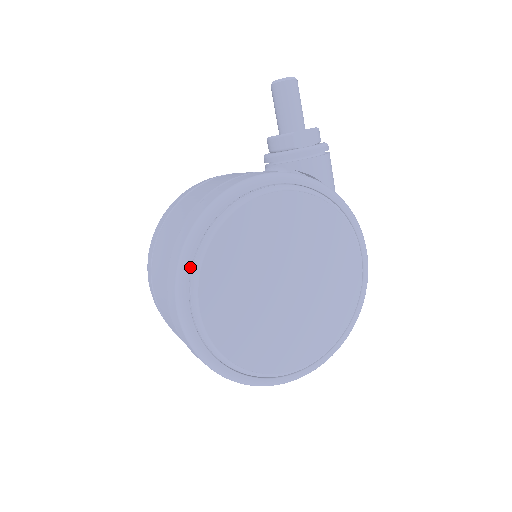
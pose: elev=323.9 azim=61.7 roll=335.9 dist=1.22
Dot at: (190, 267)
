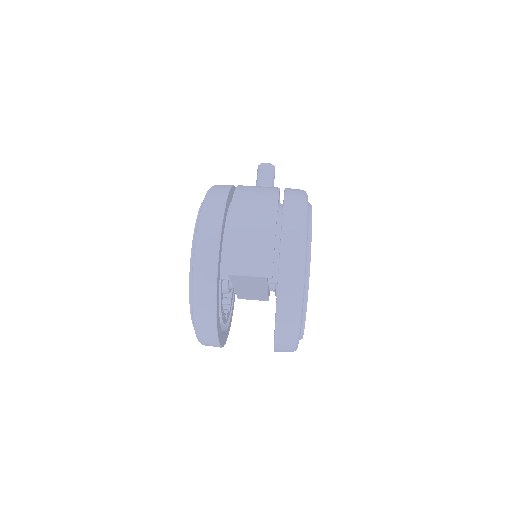
Dot at: (308, 216)
